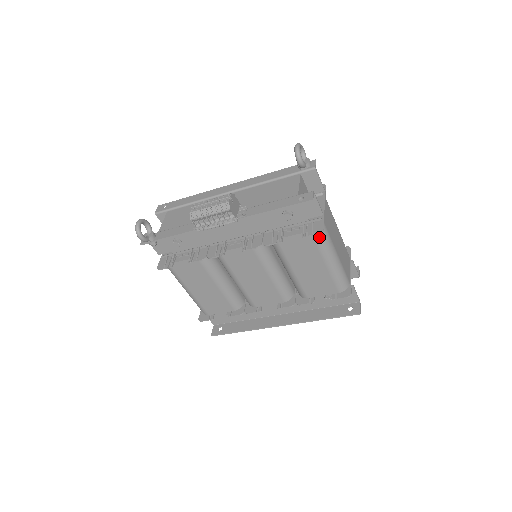
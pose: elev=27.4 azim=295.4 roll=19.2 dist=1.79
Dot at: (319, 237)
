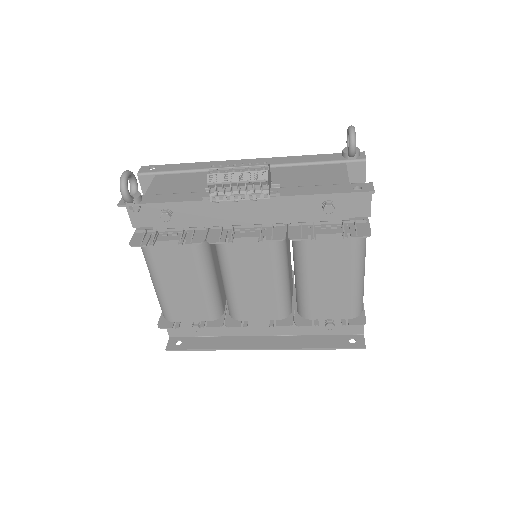
Dot at: (359, 243)
